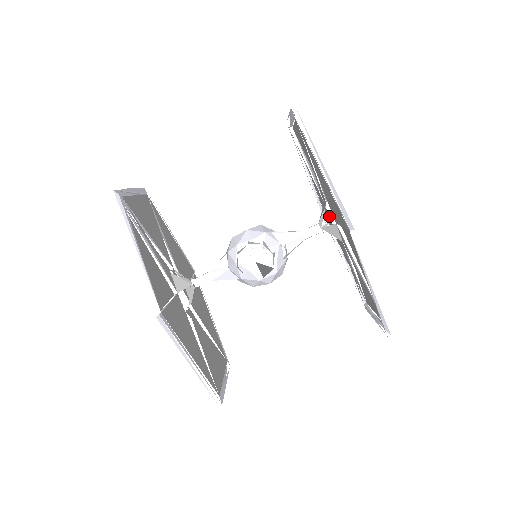
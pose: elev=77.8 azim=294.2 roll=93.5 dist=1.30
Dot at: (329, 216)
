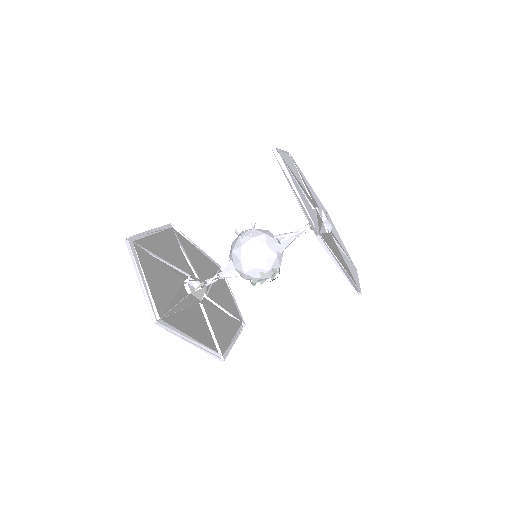
Dot at: (314, 208)
